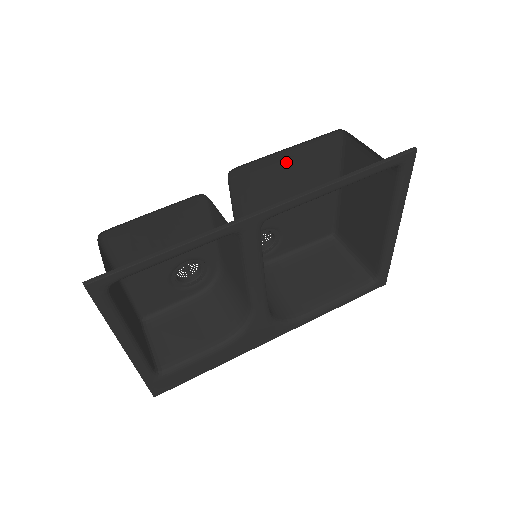
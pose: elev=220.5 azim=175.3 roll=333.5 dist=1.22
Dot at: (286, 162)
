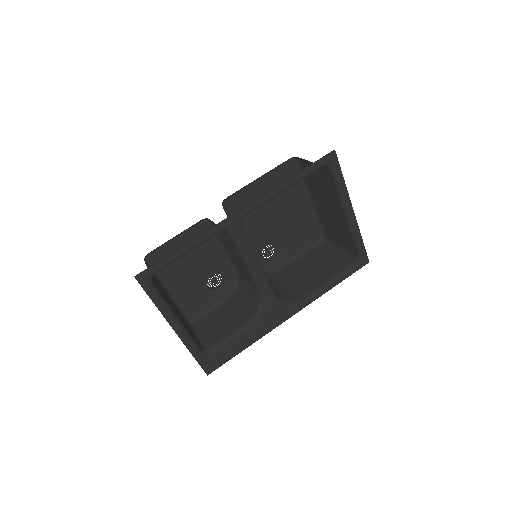
Dot at: (262, 188)
